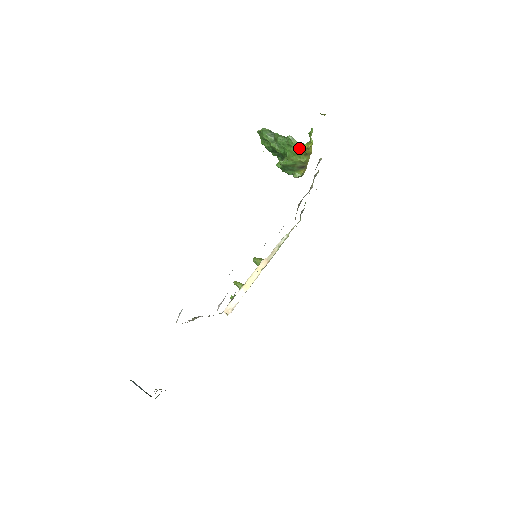
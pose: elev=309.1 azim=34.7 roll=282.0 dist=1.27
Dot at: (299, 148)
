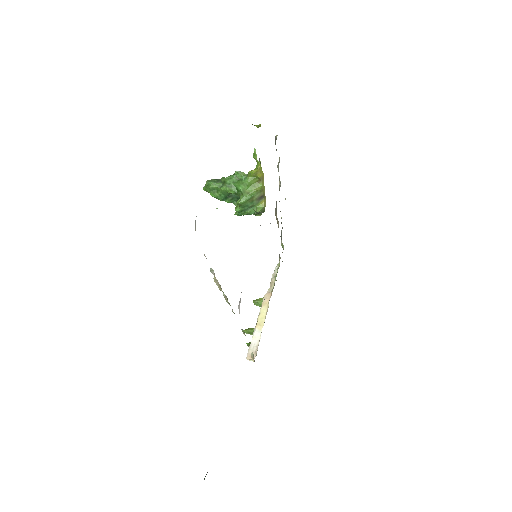
Dot at: (250, 175)
